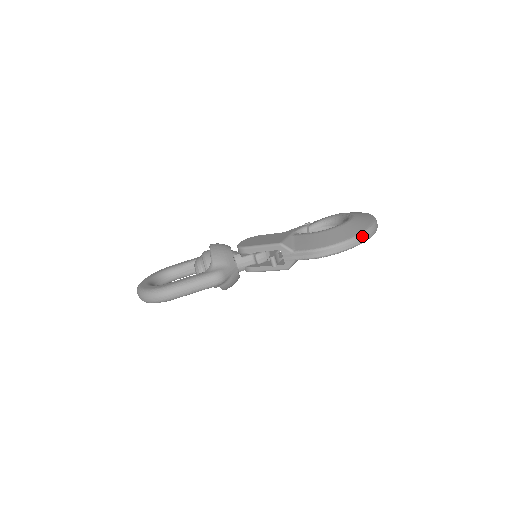
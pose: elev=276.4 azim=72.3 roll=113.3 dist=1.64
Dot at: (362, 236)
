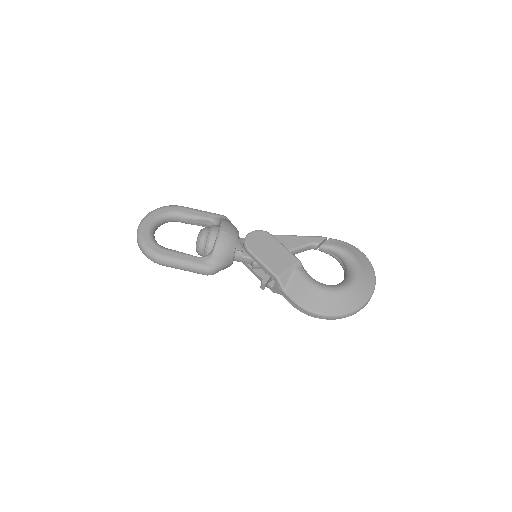
Dot at: (345, 316)
